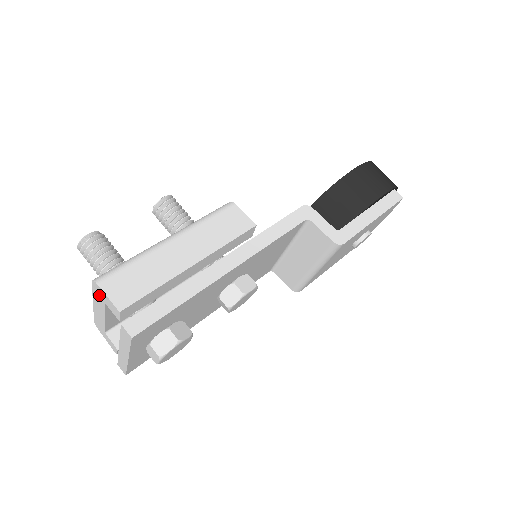
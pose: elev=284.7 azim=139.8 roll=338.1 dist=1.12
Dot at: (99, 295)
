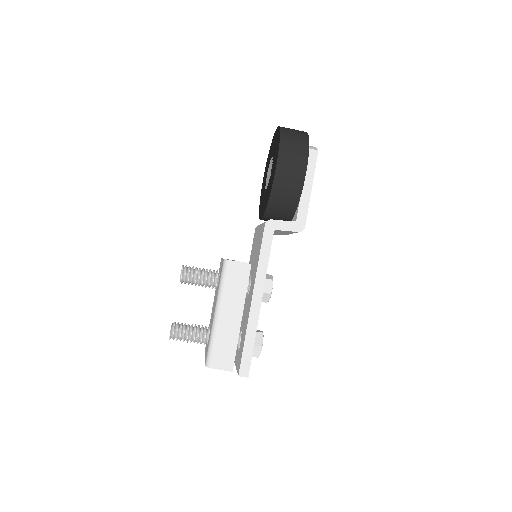
Dot at: occluded
